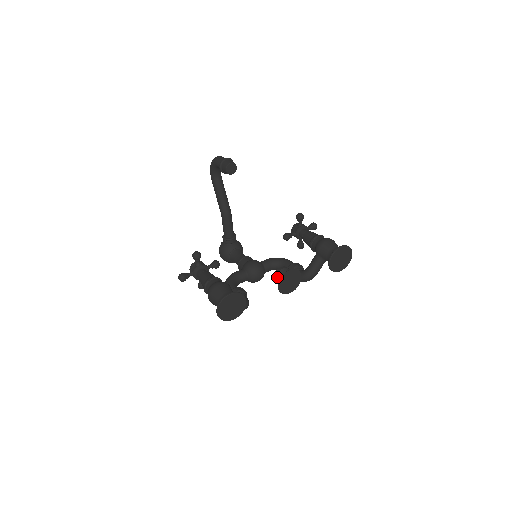
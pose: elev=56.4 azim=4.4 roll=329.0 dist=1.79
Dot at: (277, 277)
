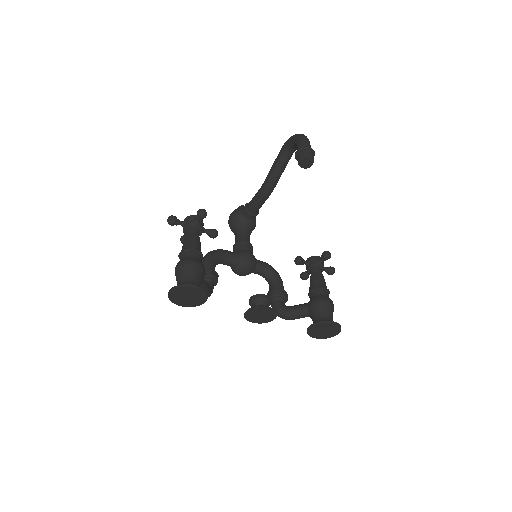
Dot at: (254, 300)
